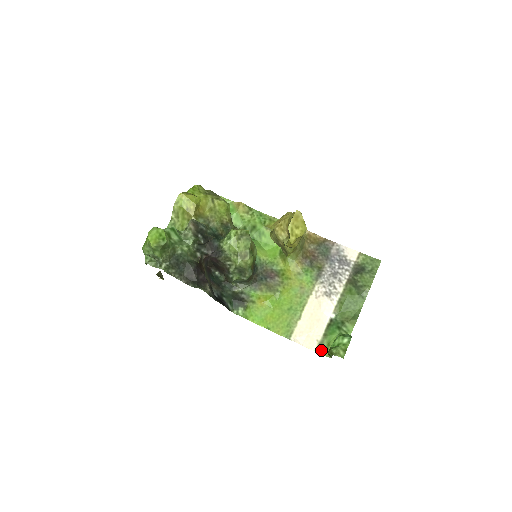
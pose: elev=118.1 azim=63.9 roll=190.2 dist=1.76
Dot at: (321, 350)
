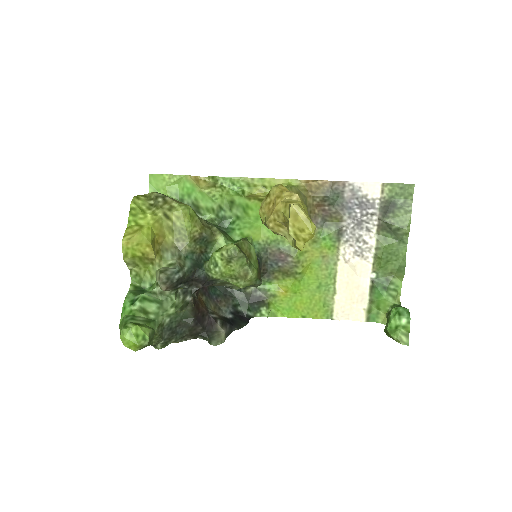
Dot at: (372, 317)
